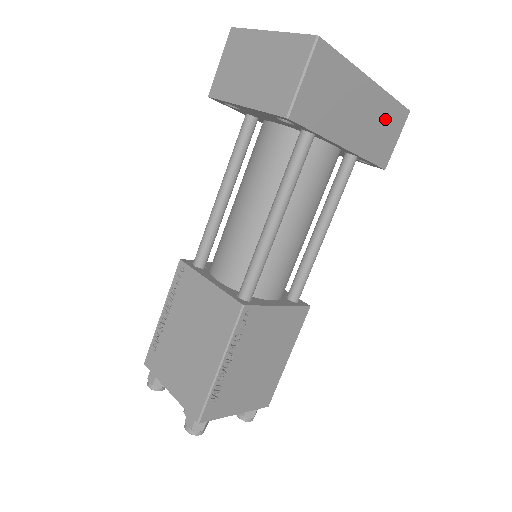
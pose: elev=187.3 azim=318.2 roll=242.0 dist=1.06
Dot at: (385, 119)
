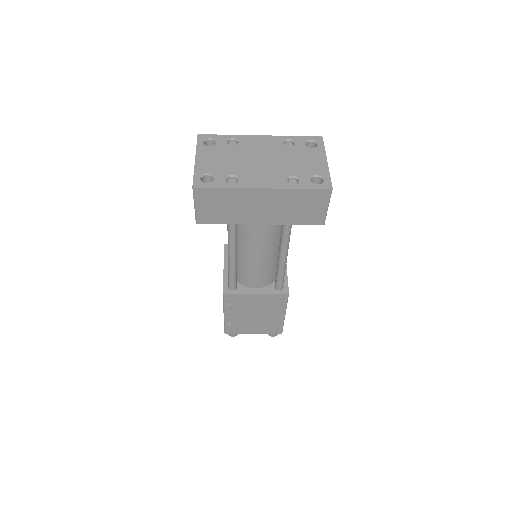
Dot at: (299, 201)
